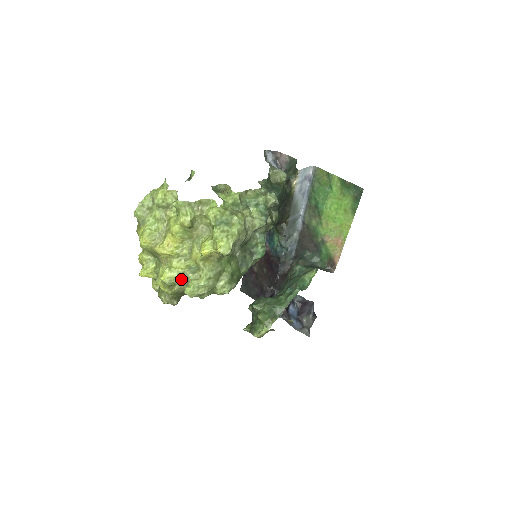
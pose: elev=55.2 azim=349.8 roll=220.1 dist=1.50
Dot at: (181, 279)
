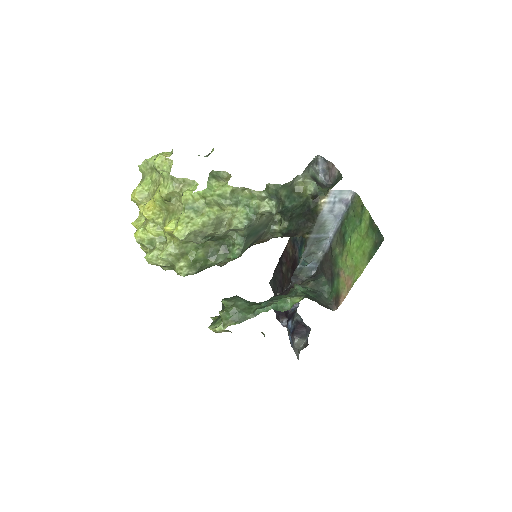
Dot at: (149, 243)
